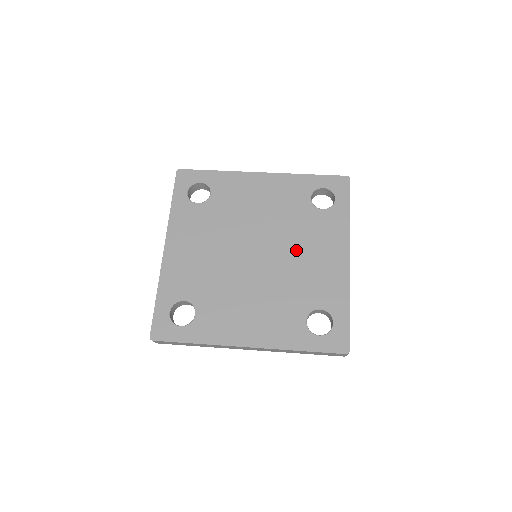
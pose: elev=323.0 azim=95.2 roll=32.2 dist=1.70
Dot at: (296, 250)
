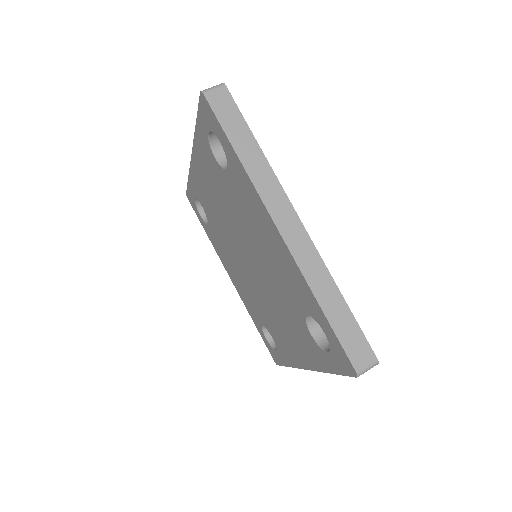
Dot at: (274, 306)
